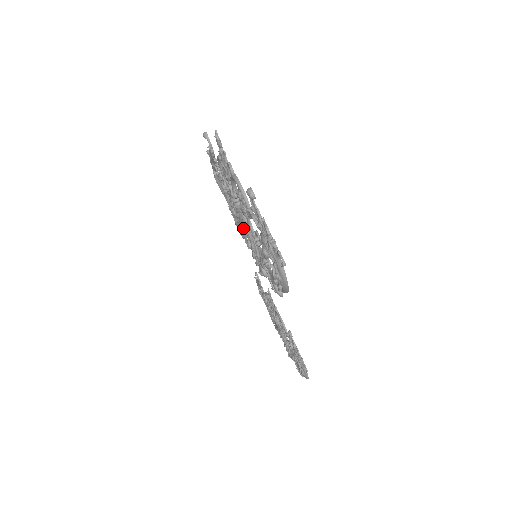
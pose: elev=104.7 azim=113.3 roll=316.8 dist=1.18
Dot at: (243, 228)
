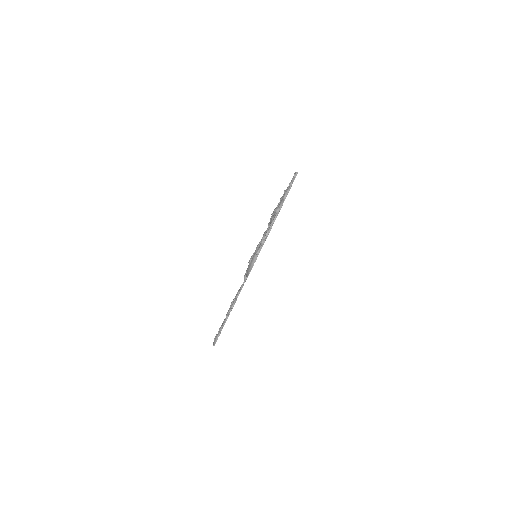
Dot at: occluded
